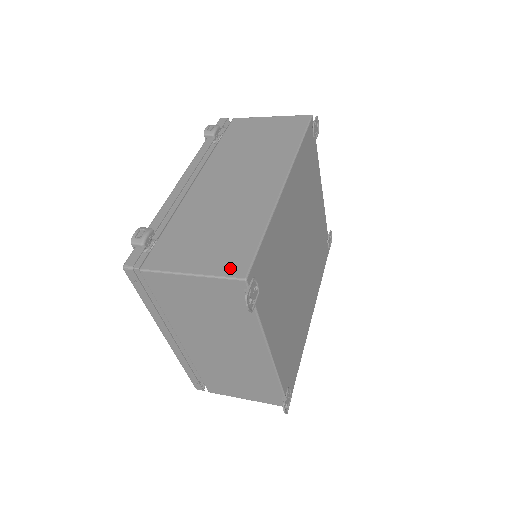
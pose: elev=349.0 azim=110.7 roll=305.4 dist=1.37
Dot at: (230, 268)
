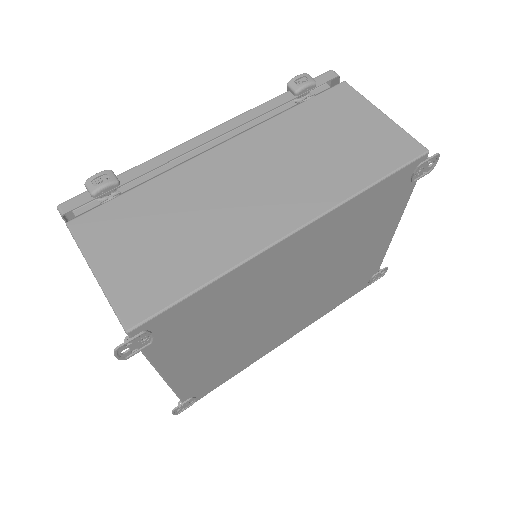
Dot at: (129, 303)
